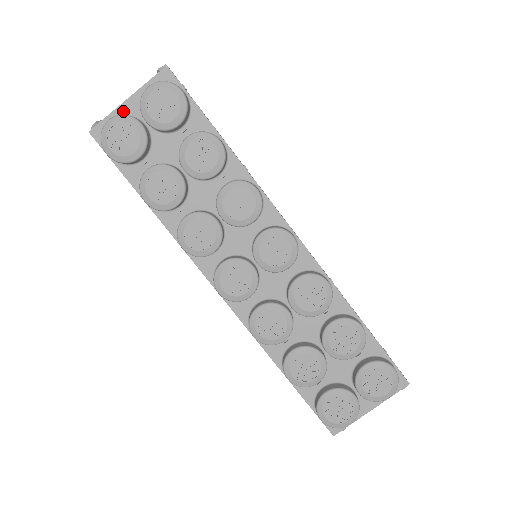
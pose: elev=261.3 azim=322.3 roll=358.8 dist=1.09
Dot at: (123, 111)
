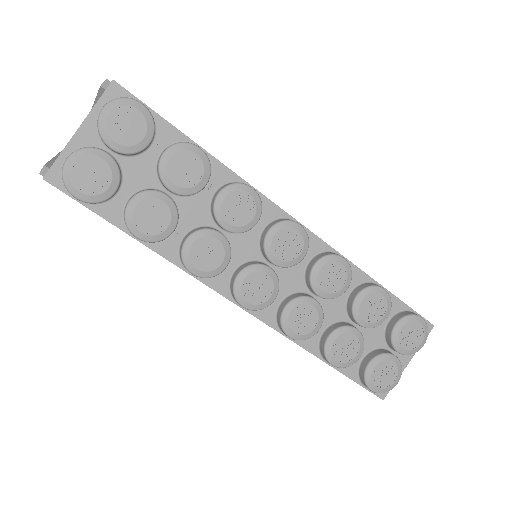
Dot at: (77, 144)
